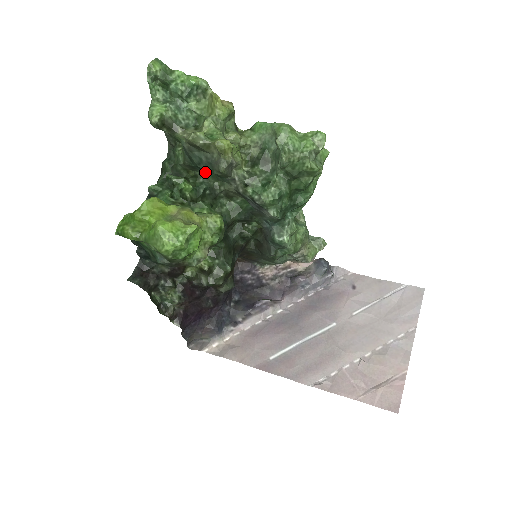
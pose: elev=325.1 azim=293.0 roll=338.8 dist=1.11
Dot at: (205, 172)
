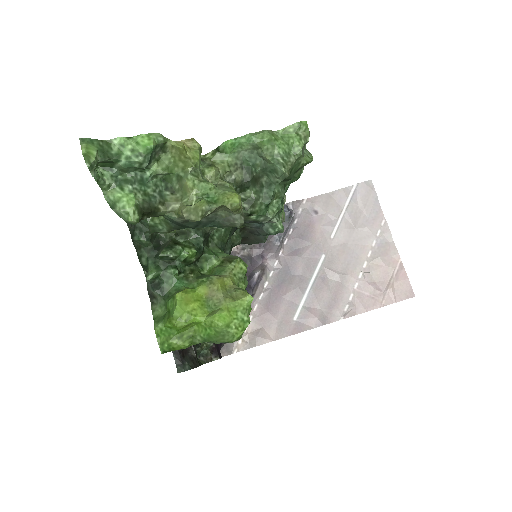
Dot at: occluded
